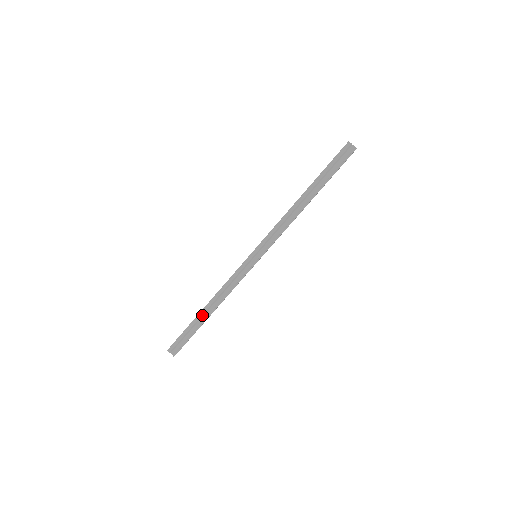
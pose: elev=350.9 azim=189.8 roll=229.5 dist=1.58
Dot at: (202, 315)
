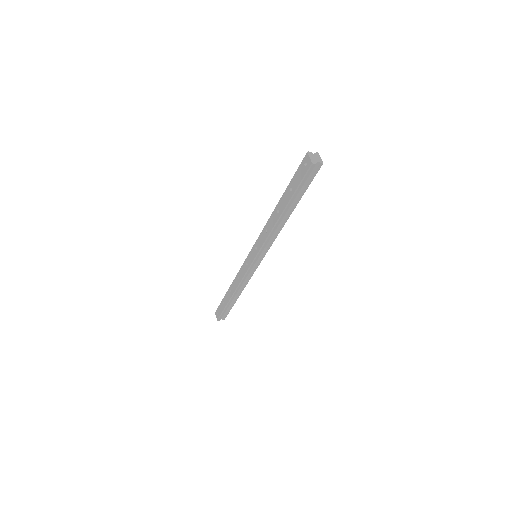
Dot at: (232, 299)
